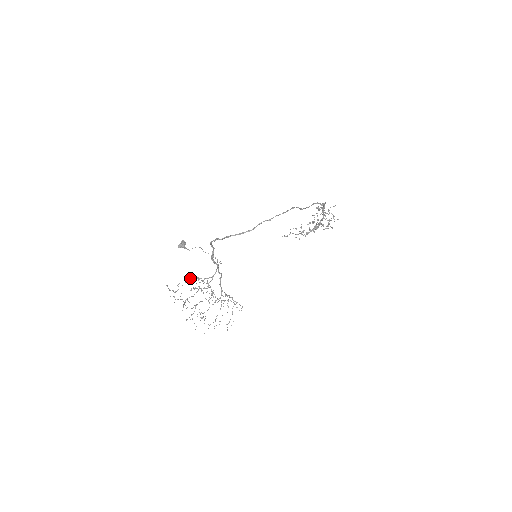
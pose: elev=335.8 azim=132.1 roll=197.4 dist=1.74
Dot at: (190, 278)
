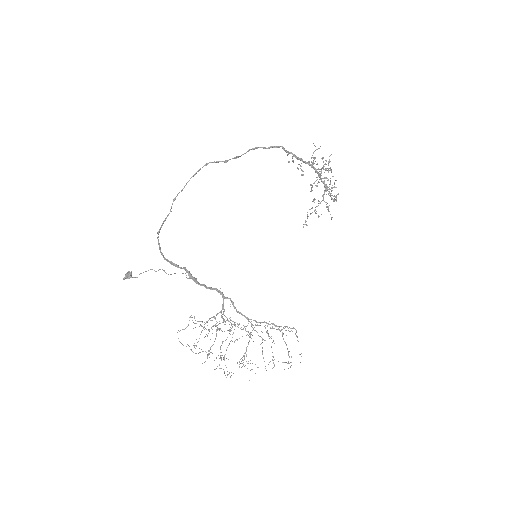
Dot at: (199, 321)
